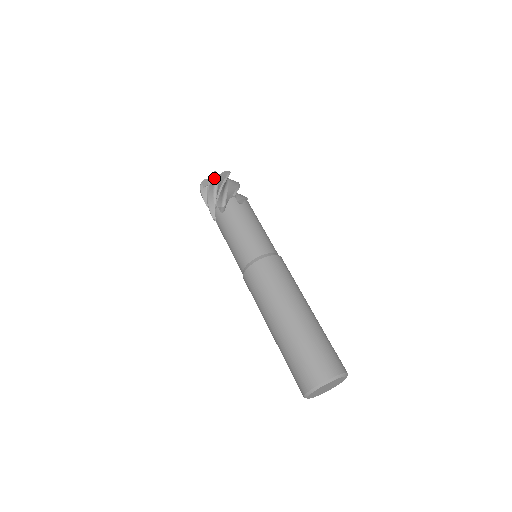
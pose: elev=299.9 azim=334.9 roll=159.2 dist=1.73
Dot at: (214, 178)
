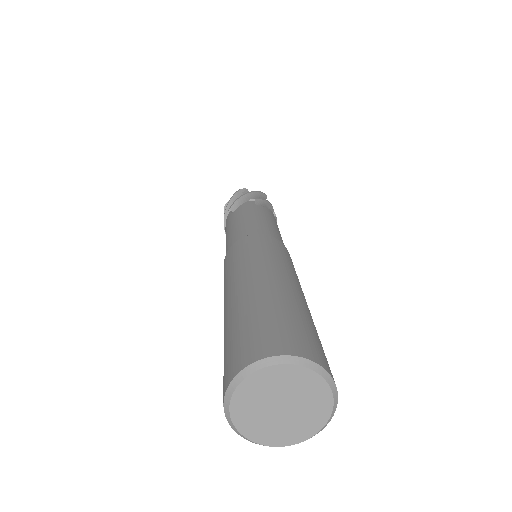
Dot at: occluded
